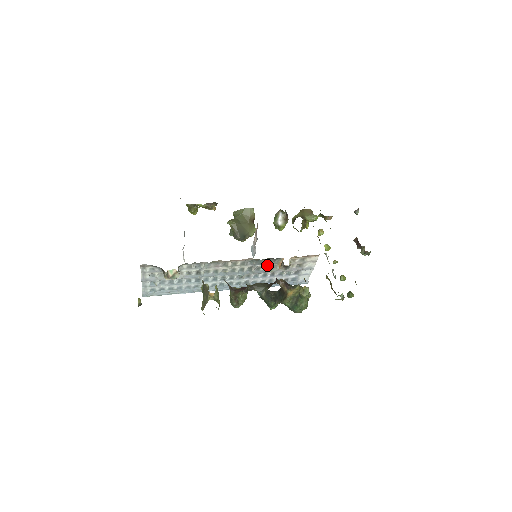
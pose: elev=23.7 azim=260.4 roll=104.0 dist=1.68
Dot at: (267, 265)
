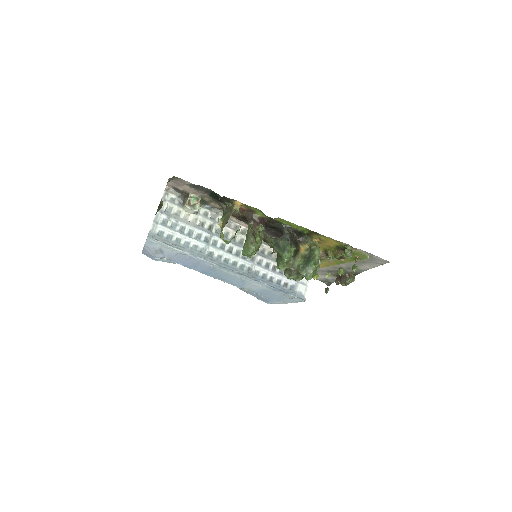
Dot at: (271, 250)
